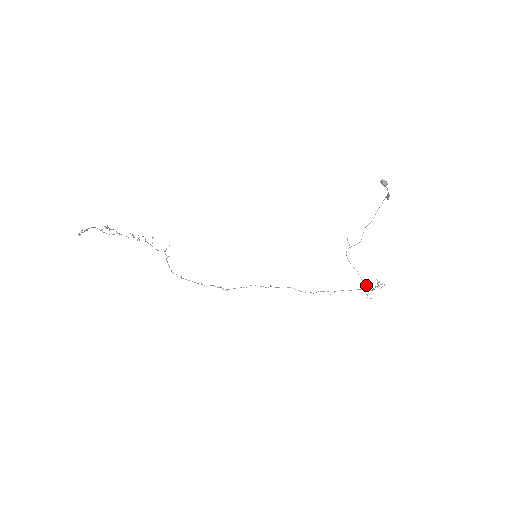
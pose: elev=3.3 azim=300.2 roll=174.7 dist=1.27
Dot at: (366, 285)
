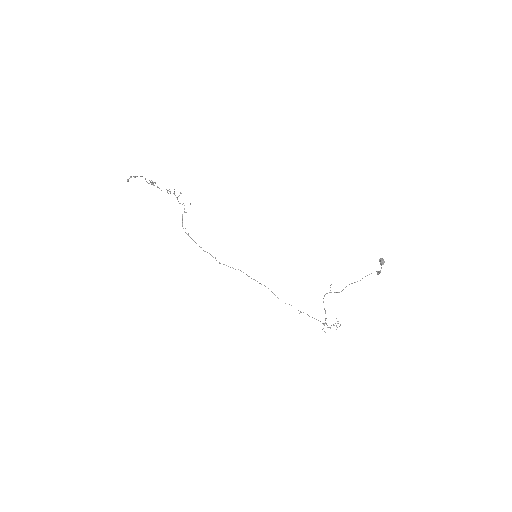
Dot at: (326, 324)
